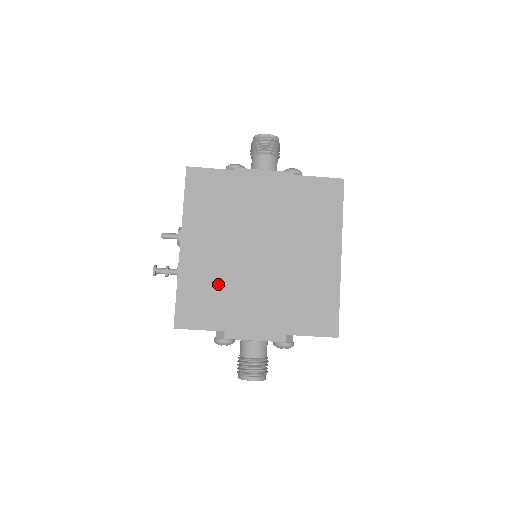
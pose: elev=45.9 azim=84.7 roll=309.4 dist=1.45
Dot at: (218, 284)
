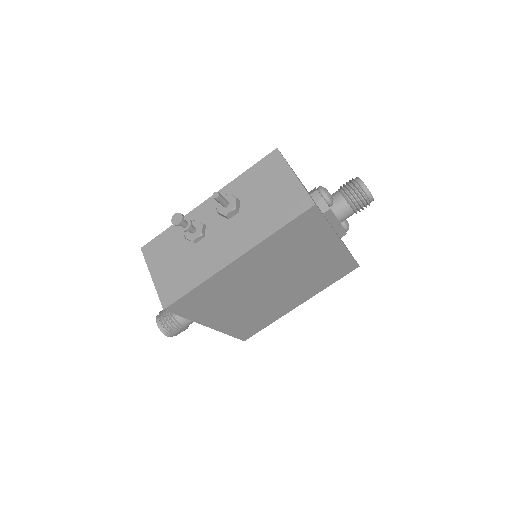
Dot at: (226, 294)
